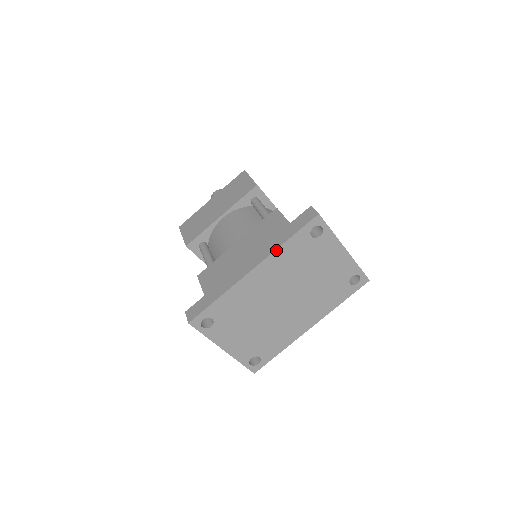
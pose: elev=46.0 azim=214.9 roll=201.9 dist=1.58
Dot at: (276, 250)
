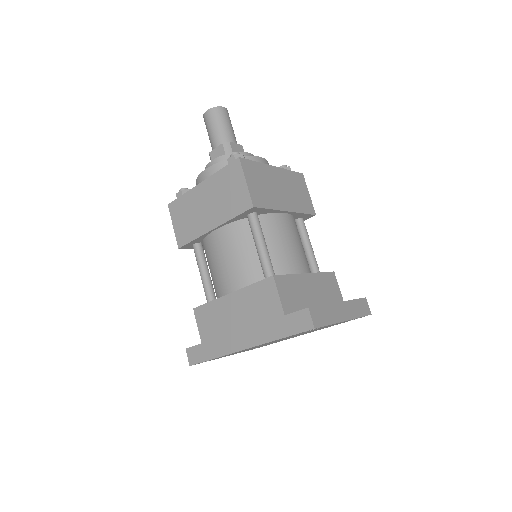
Dot at: (268, 342)
